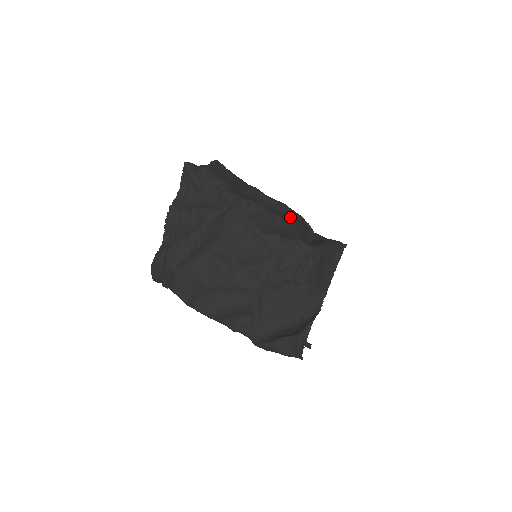
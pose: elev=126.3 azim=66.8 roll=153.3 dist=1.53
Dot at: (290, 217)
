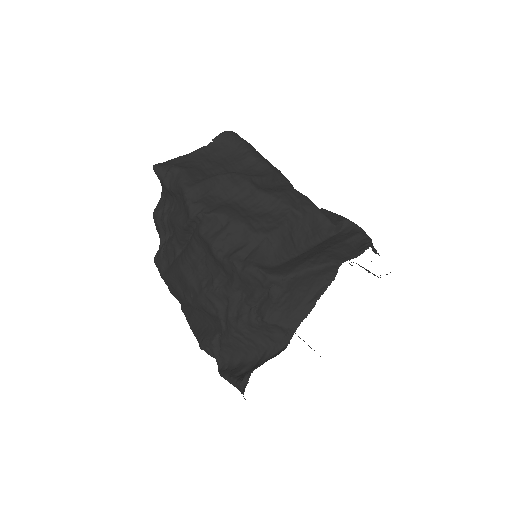
Dot at: (276, 221)
